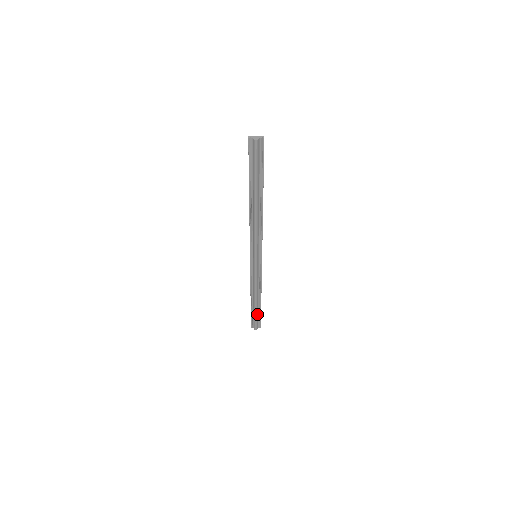
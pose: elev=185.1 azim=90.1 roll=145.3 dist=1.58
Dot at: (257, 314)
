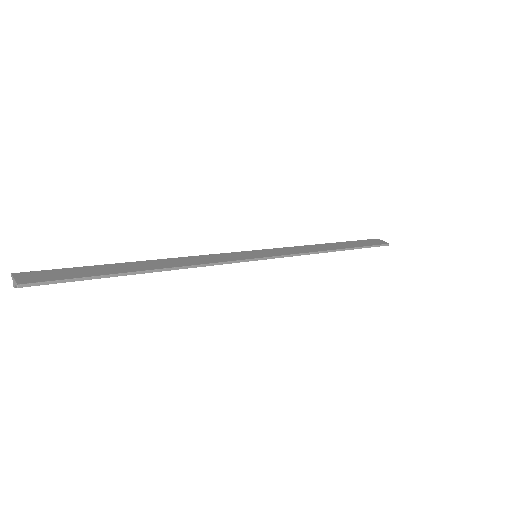
Dot at: occluded
